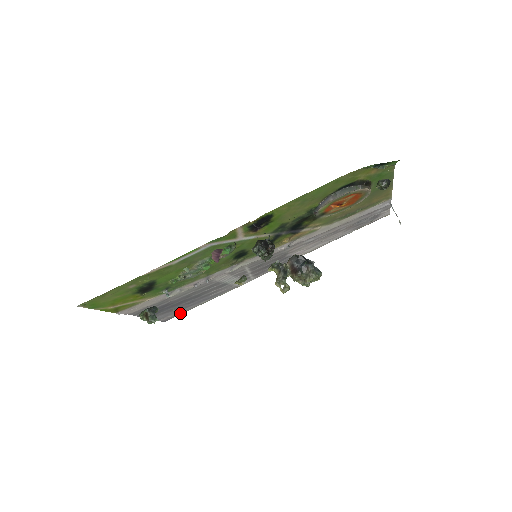
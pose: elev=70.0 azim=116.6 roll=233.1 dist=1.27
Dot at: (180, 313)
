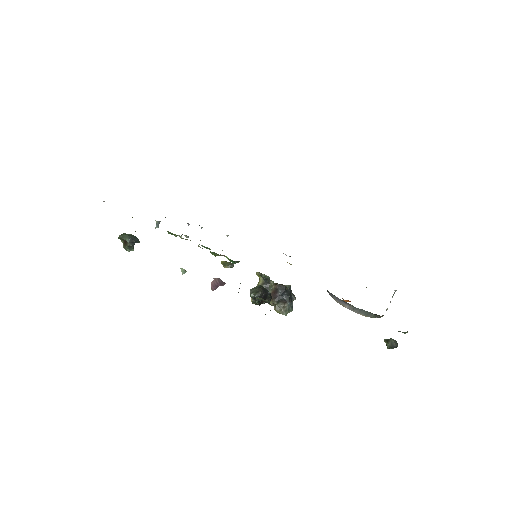
Dot at: occluded
